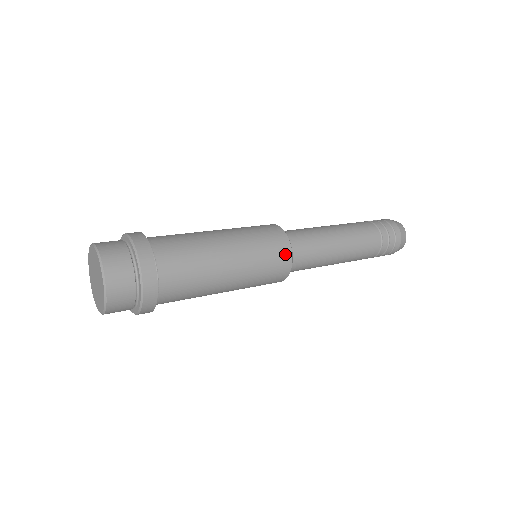
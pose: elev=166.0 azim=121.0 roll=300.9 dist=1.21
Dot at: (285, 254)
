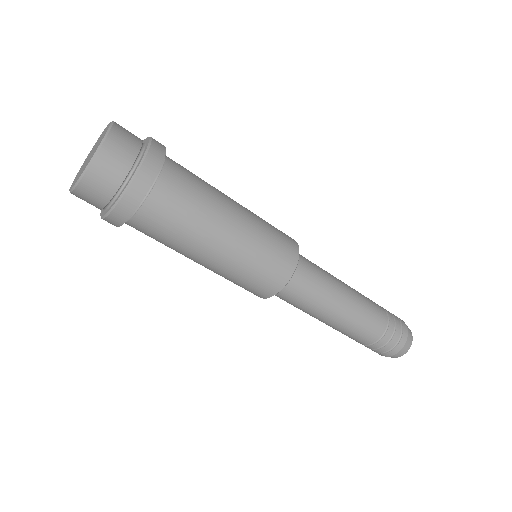
Dot at: occluded
